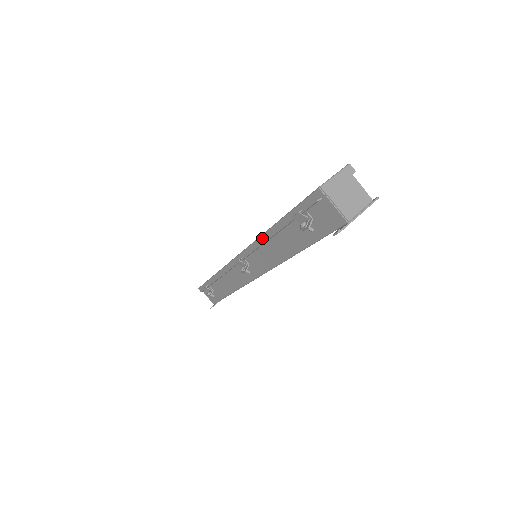
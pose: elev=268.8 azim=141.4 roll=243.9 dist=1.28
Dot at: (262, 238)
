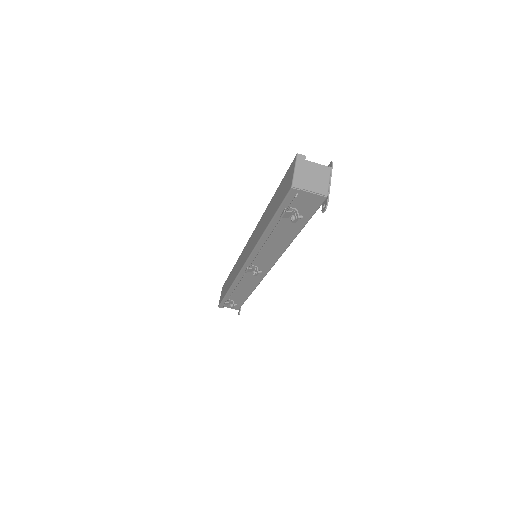
Dot at: (260, 243)
